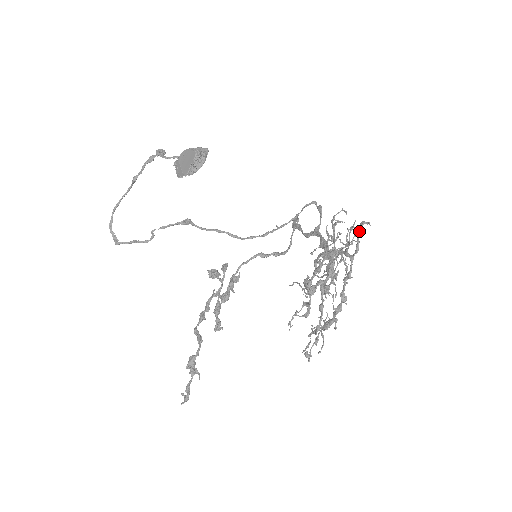
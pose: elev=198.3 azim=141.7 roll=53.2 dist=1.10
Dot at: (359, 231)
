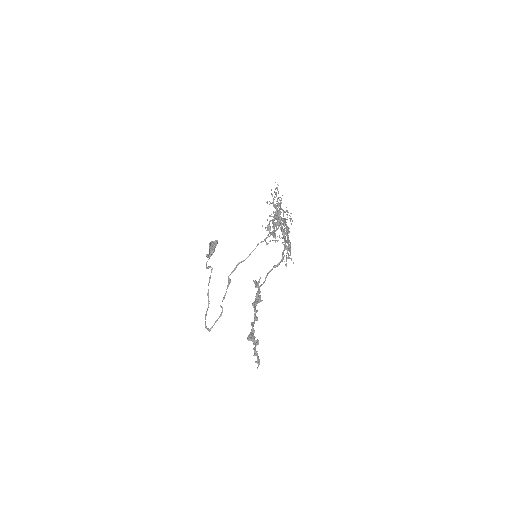
Dot at: occluded
